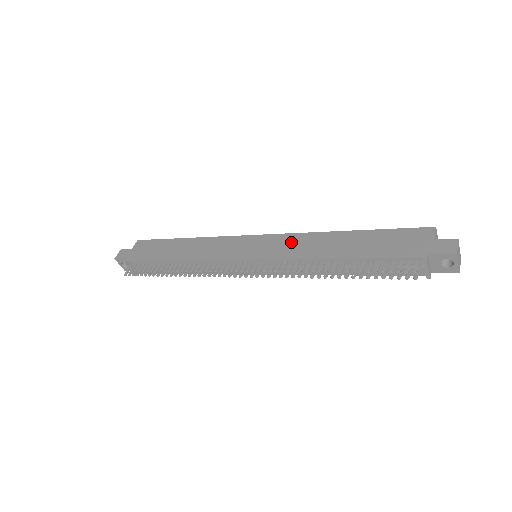
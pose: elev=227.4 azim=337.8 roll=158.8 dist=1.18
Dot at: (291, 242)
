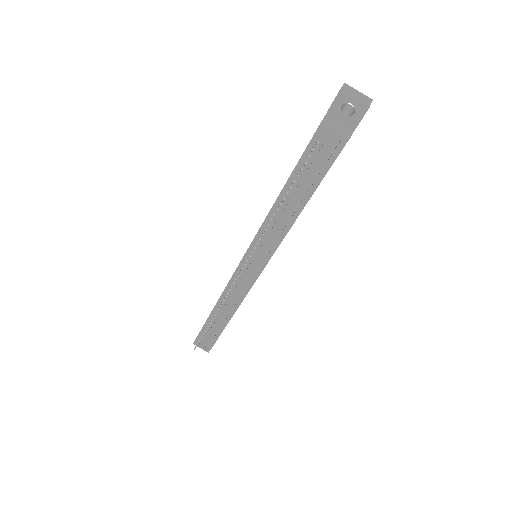
Dot at: occluded
